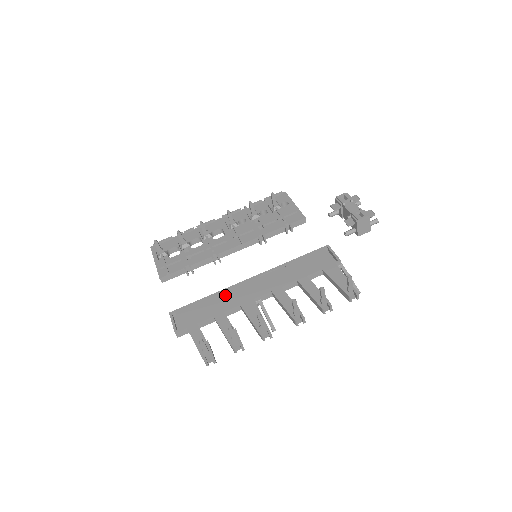
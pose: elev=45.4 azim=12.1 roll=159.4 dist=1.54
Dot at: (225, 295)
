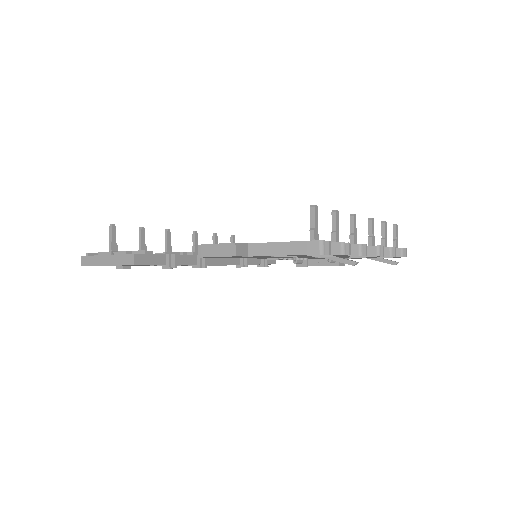
Dot at: occluded
